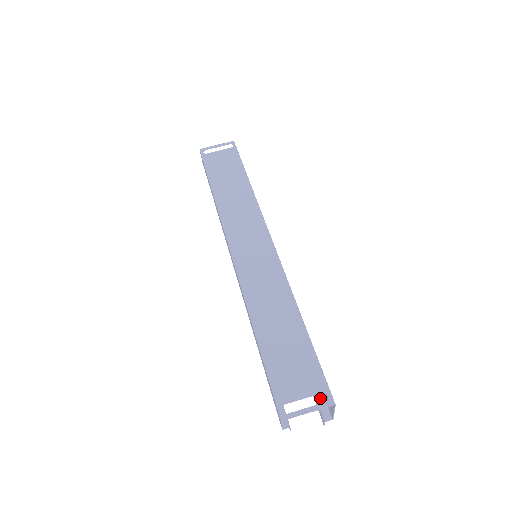
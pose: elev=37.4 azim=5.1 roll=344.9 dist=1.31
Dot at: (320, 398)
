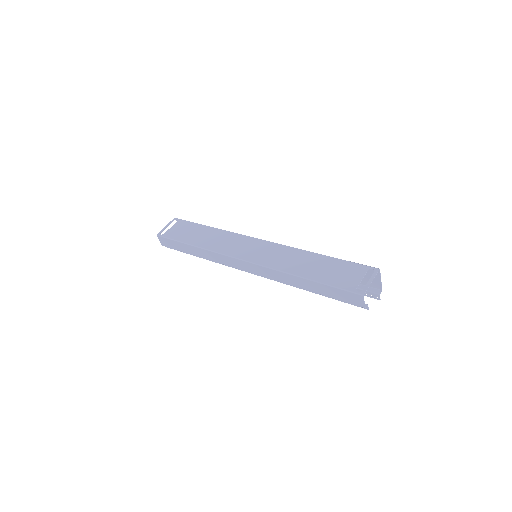
Dot at: occluded
